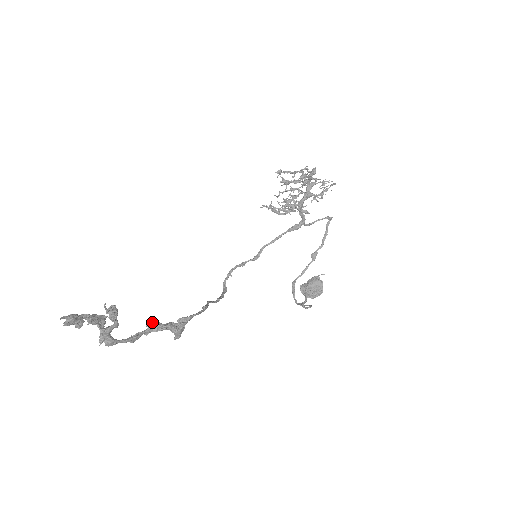
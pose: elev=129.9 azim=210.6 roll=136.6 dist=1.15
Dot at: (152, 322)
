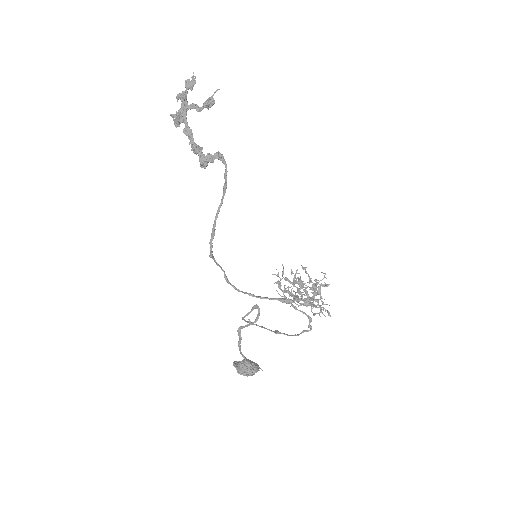
Dot at: (200, 147)
